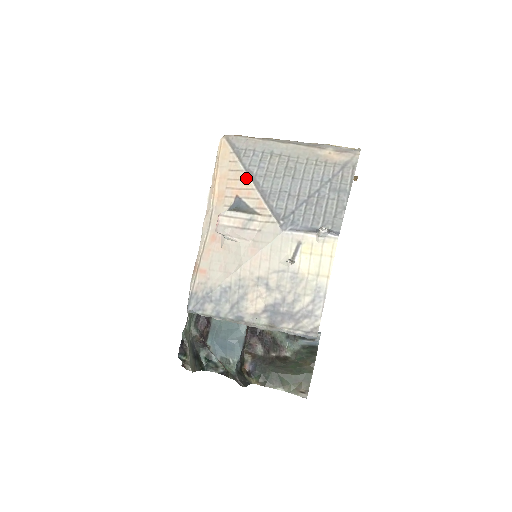
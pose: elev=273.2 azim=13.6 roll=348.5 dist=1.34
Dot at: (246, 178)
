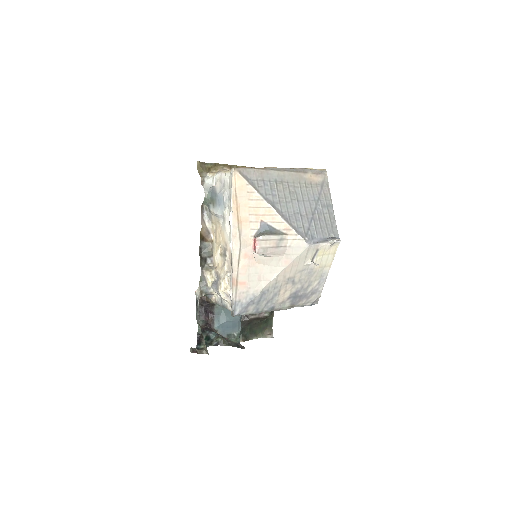
Dot at: (268, 206)
